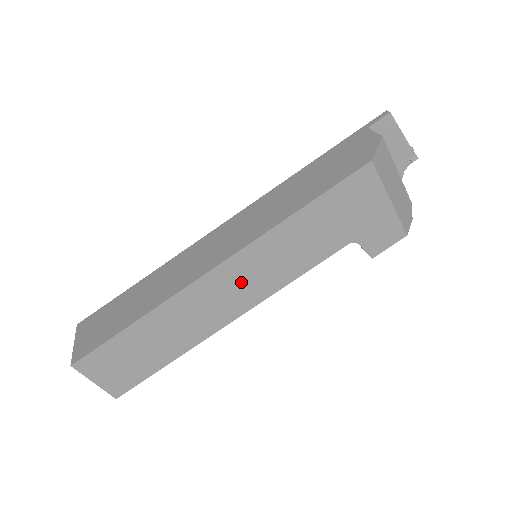
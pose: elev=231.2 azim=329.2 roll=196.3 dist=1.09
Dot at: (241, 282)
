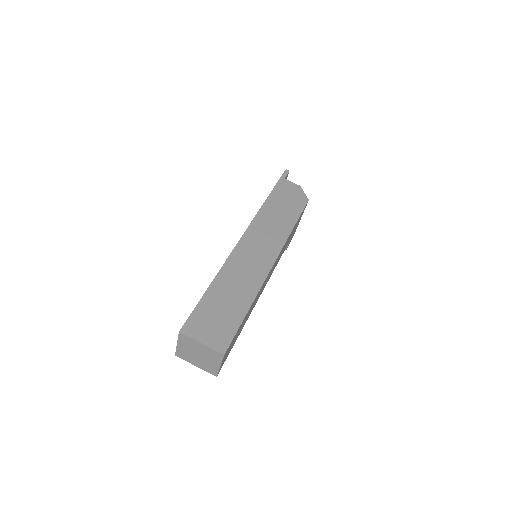
Dot at: occluded
